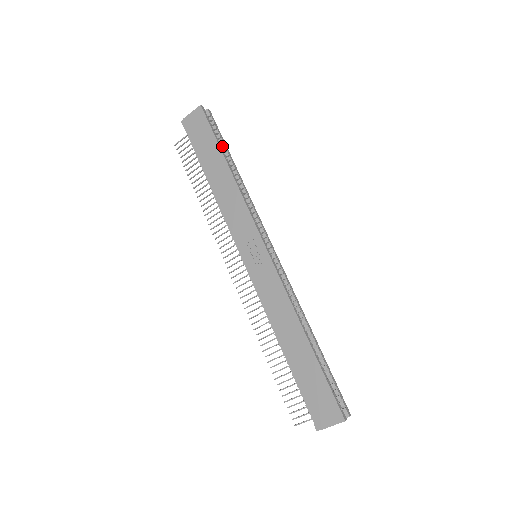
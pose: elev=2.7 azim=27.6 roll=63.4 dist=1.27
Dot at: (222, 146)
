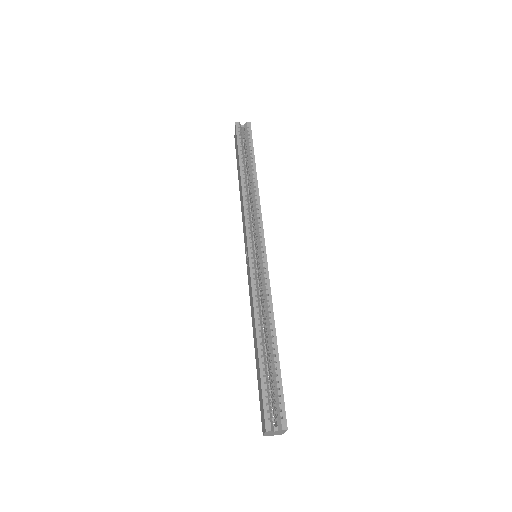
Dot at: (249, 154)
